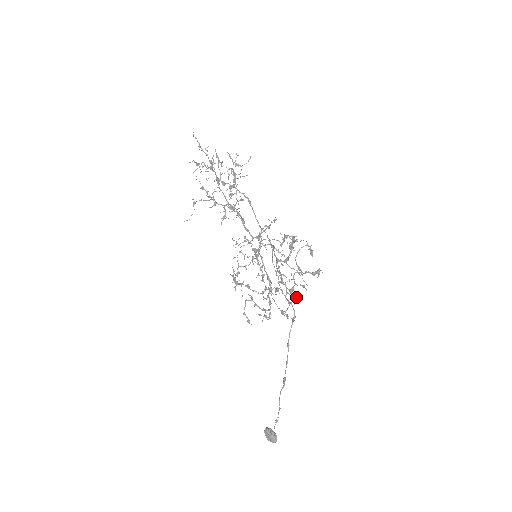
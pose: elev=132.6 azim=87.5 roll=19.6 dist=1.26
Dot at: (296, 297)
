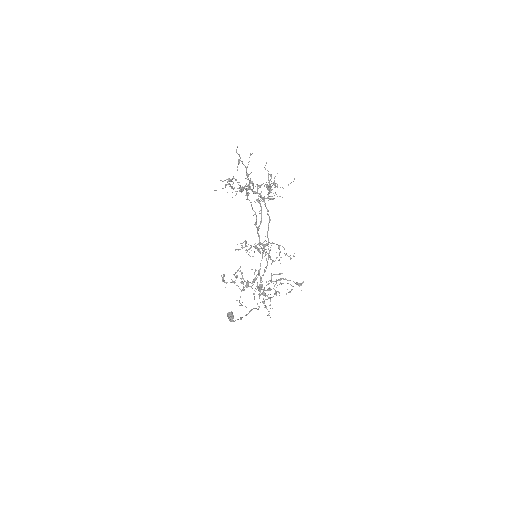
Dot at: (280, 279)
